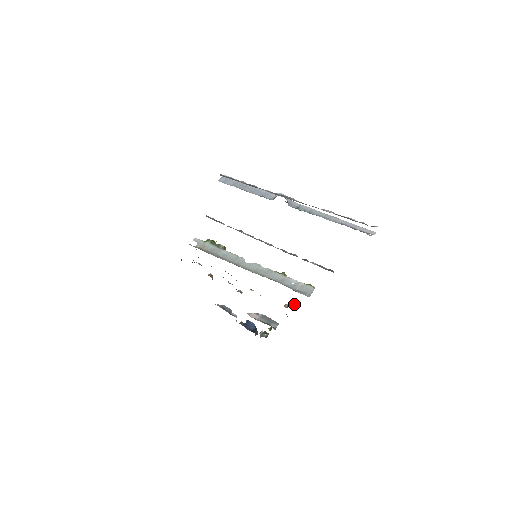
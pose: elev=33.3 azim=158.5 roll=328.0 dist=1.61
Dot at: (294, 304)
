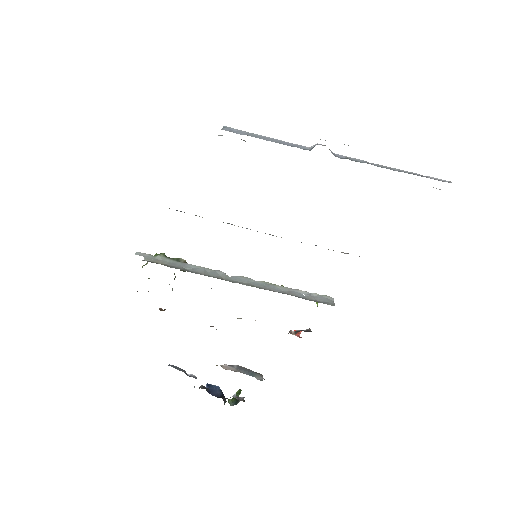
Dot at: occluded
